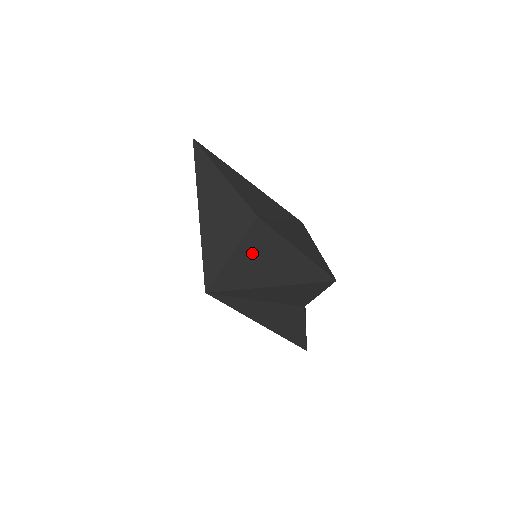
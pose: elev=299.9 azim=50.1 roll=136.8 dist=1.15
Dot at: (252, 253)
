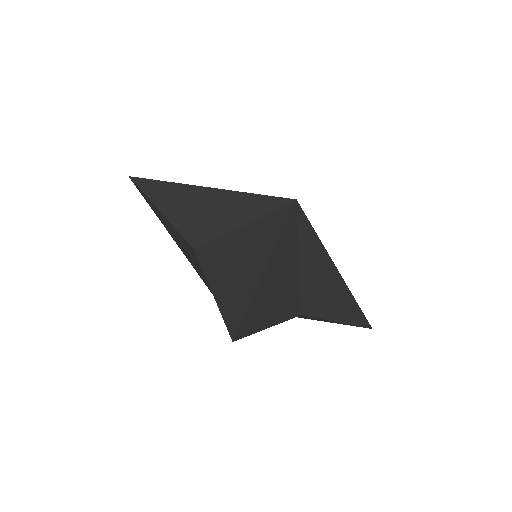
Dot at: occluded
